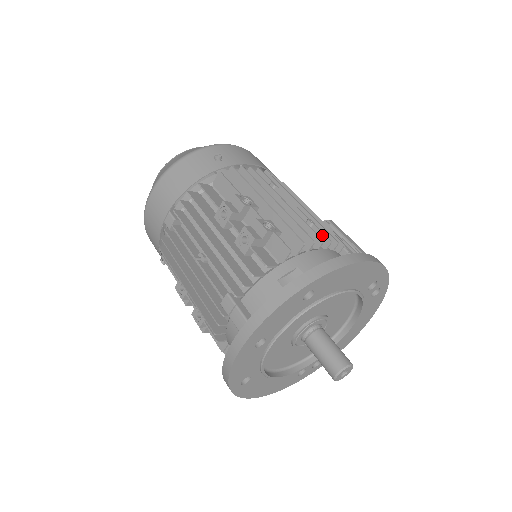
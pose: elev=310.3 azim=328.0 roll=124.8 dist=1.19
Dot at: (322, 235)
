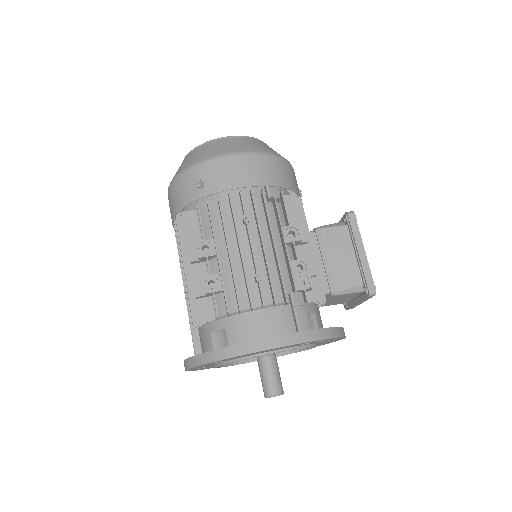
Dot at: (261, 295)
